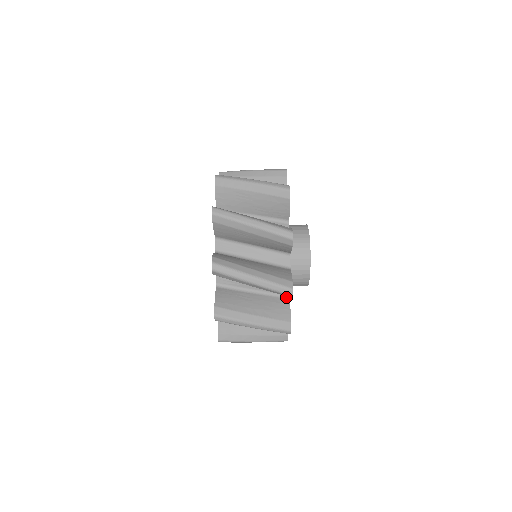
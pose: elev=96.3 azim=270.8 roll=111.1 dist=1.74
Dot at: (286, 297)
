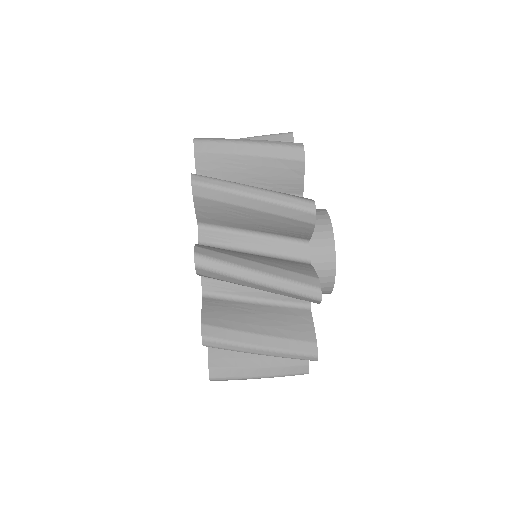
Dot at: occluded
